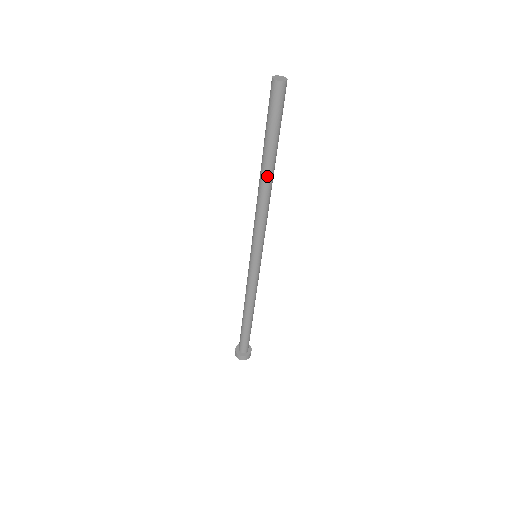
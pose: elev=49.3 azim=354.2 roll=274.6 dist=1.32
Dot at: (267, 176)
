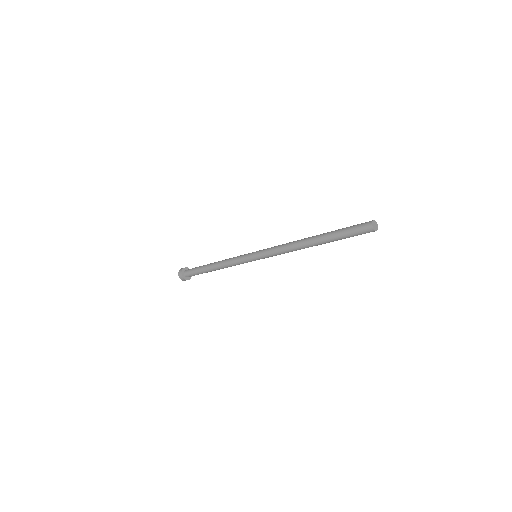
Dot at: occluded
